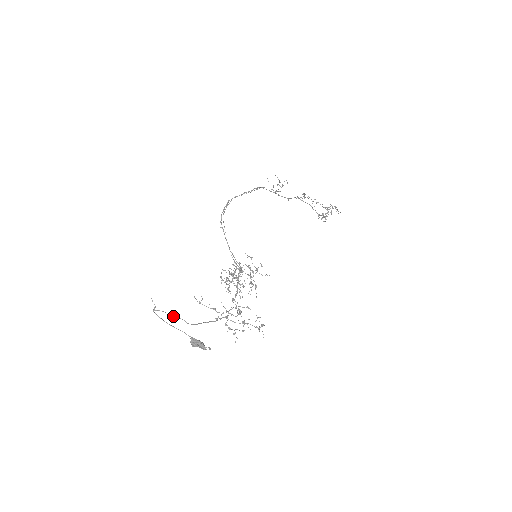
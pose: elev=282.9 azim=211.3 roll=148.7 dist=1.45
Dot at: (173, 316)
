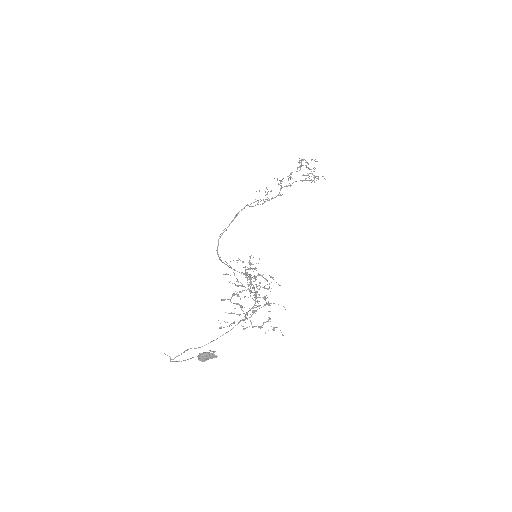
Dot at: (184, 352)
